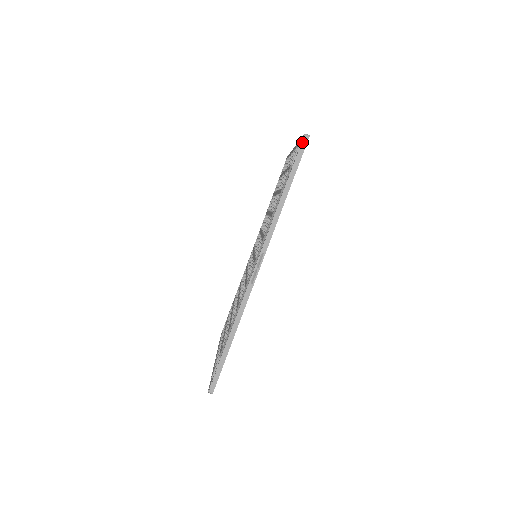
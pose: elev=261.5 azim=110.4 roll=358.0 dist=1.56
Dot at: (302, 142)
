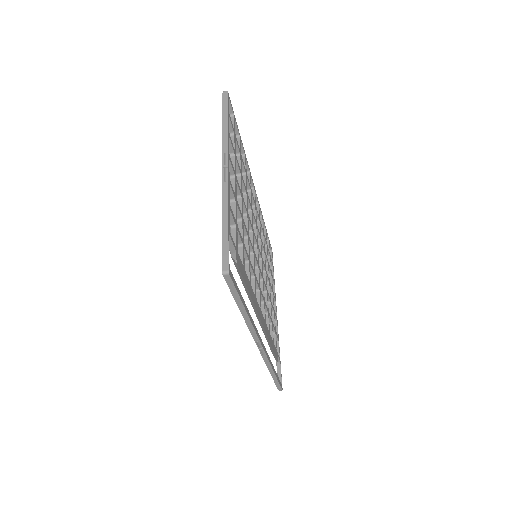
Dot at: (225, 280)
